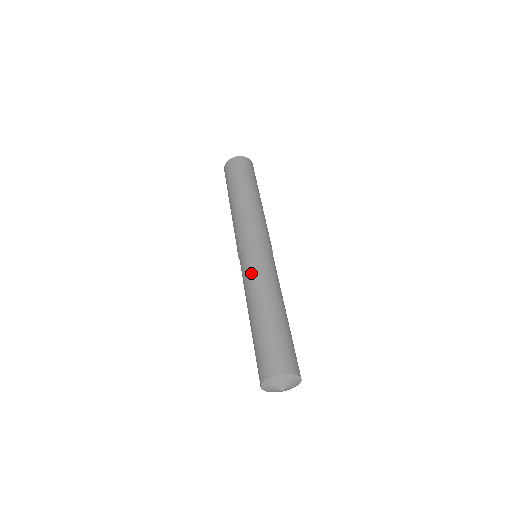
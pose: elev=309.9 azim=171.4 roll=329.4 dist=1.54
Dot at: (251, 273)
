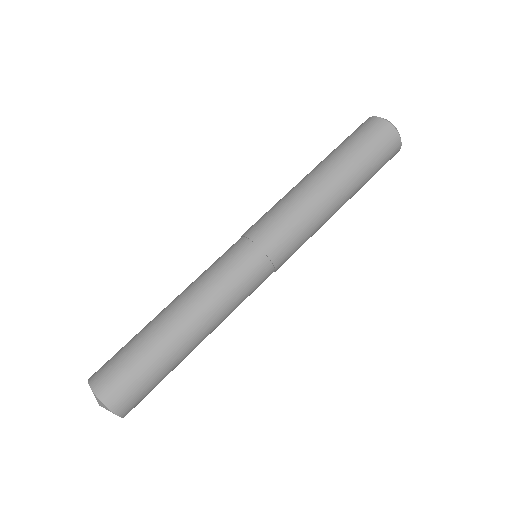
Dot at: (208, 268)
